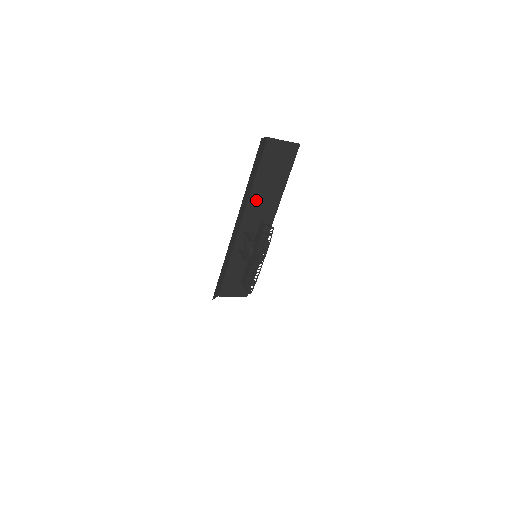
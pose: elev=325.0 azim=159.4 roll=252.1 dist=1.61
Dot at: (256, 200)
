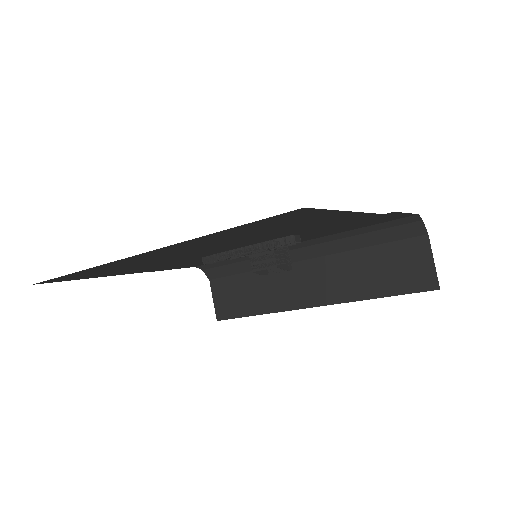
Dot at: (339, 265)
